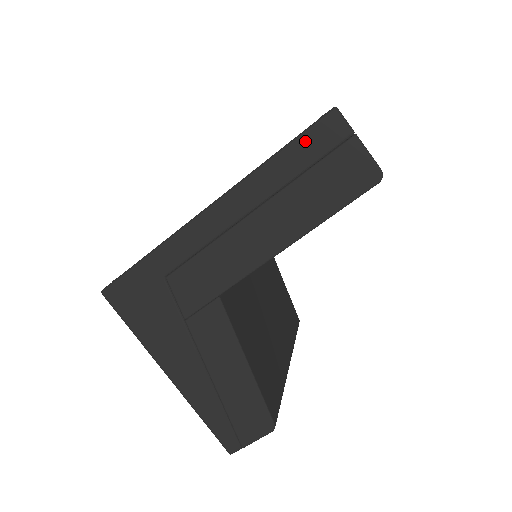
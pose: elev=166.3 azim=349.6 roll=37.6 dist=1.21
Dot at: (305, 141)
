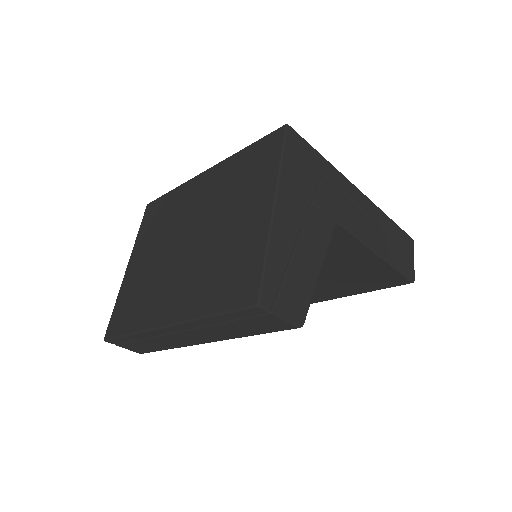
Dot at: (402, 233)
